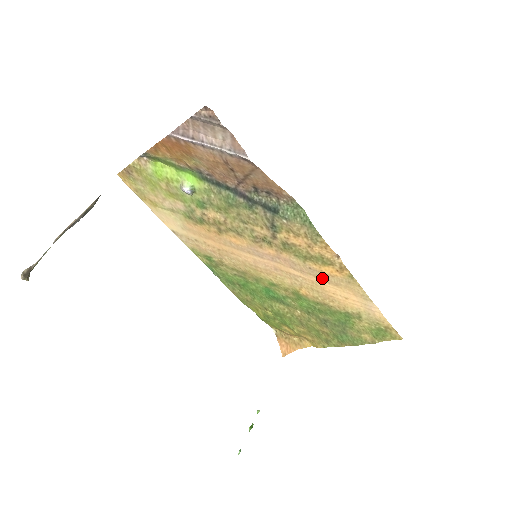
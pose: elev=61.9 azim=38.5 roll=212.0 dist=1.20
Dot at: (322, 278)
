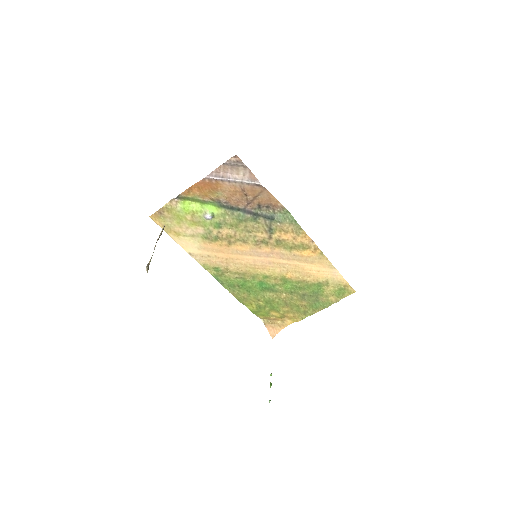
Dot at: (302, 260)
